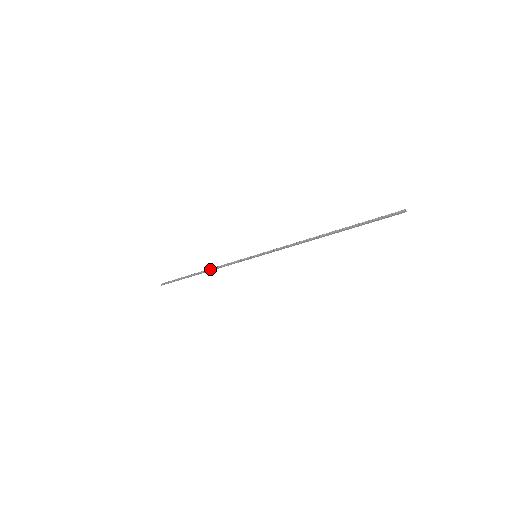
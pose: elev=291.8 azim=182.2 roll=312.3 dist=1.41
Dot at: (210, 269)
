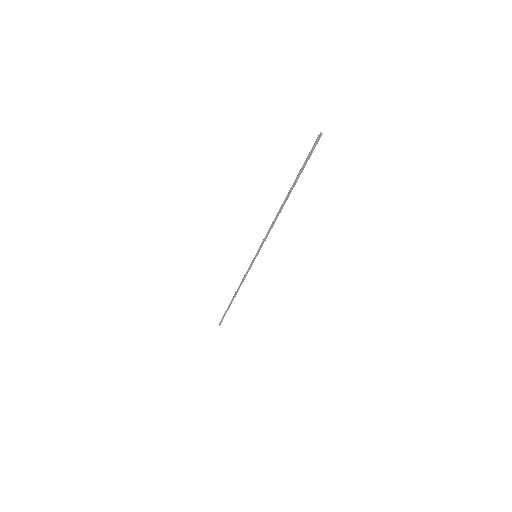
Dot at: (237, 289)
